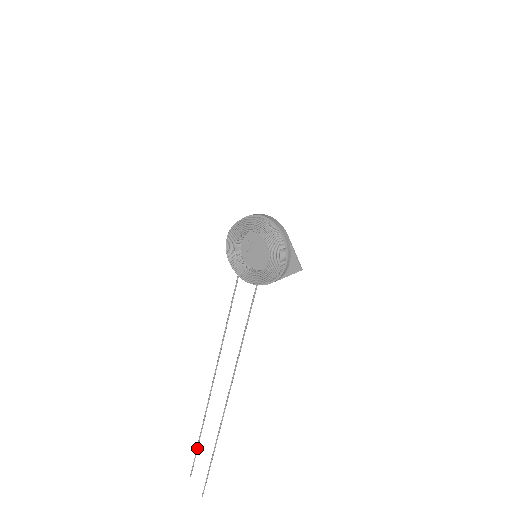
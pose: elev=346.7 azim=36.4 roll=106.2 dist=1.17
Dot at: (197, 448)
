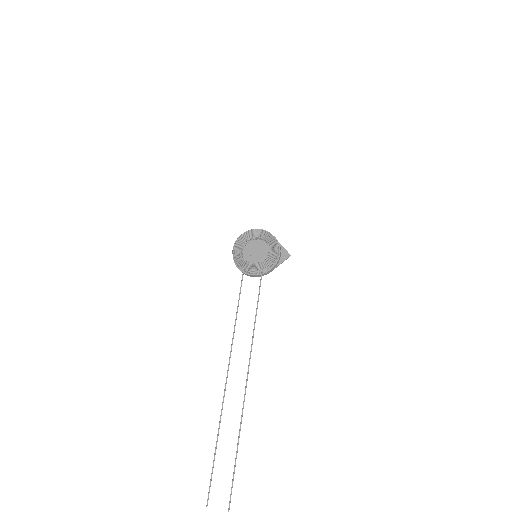
Dot at: occluded
